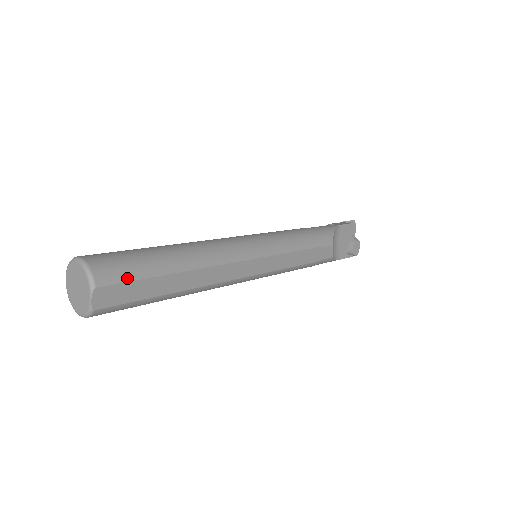
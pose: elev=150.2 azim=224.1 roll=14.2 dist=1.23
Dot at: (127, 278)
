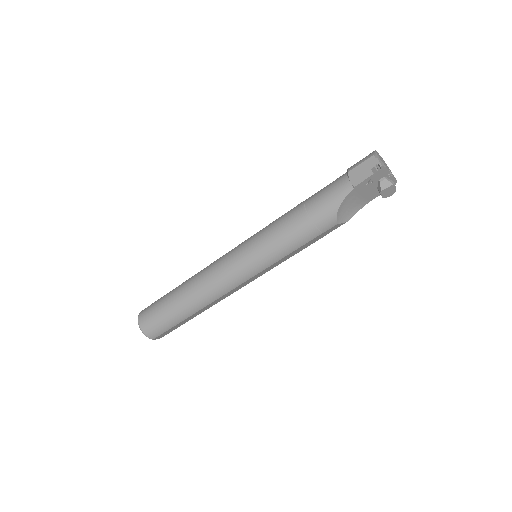
Dot at: (164, 331)
